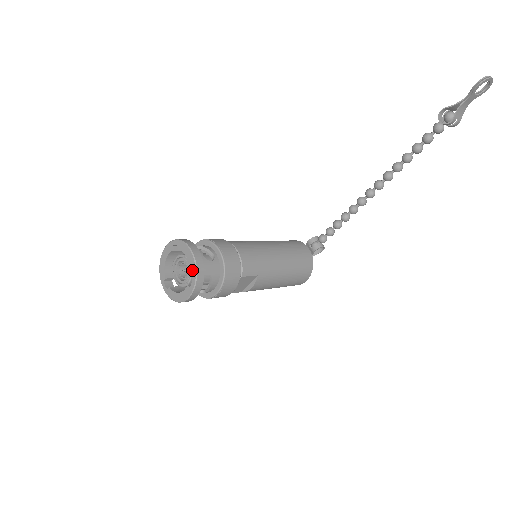
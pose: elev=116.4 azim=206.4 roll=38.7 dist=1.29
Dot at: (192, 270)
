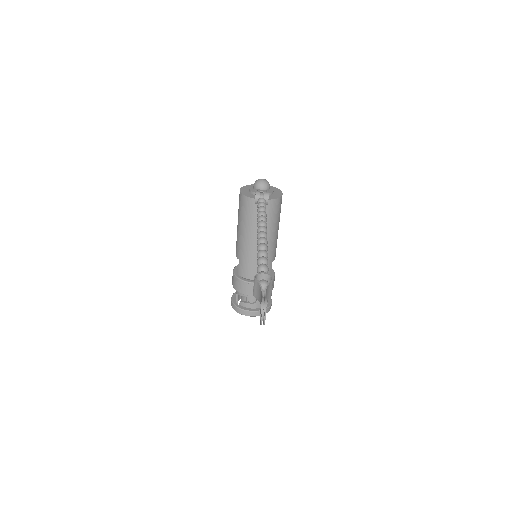
Dot at: occluded
